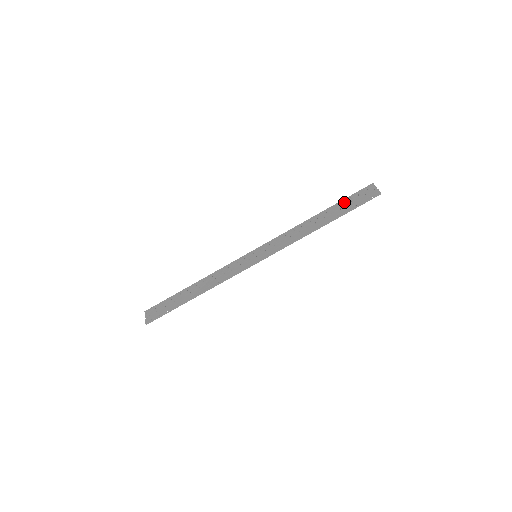
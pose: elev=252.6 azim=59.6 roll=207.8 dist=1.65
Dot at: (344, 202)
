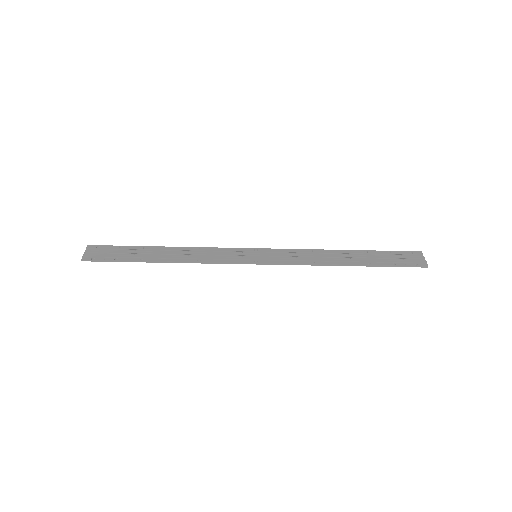
Dot at: (382, 254)
